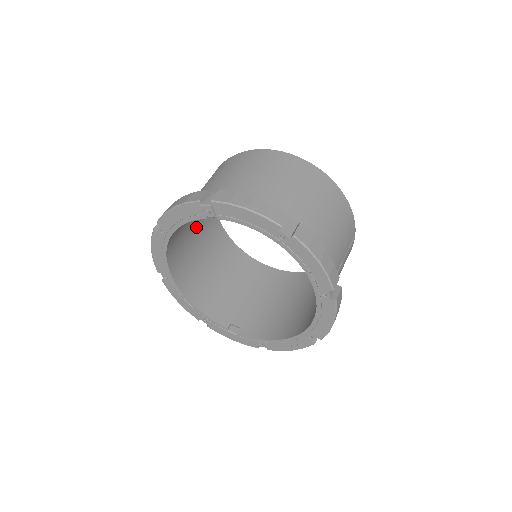
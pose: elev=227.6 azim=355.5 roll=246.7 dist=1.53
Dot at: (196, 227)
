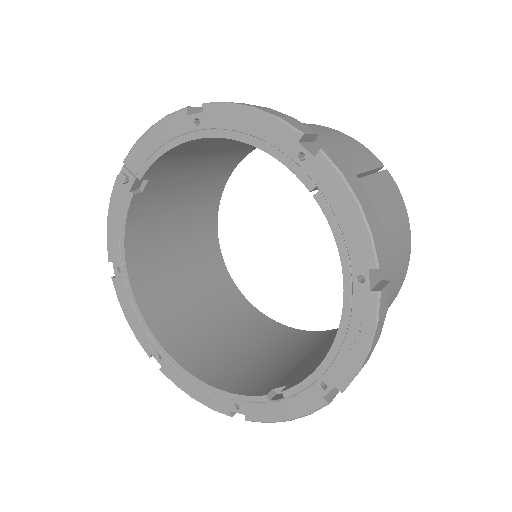
Dot at: (201, 298)
